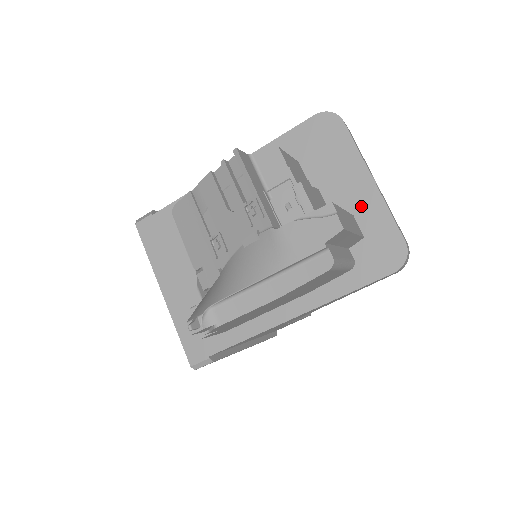
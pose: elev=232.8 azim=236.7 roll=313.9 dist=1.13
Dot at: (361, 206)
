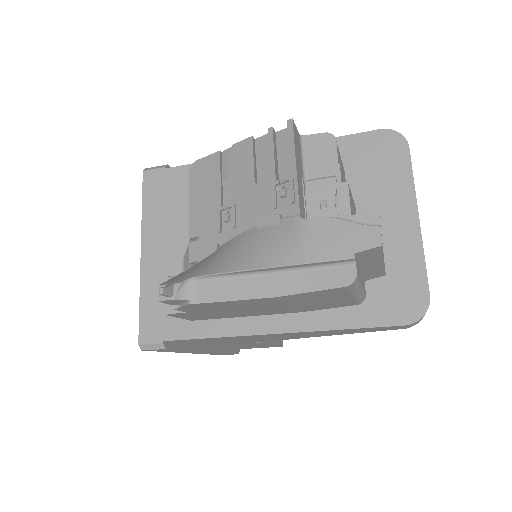
Dot at: (395, 241)
